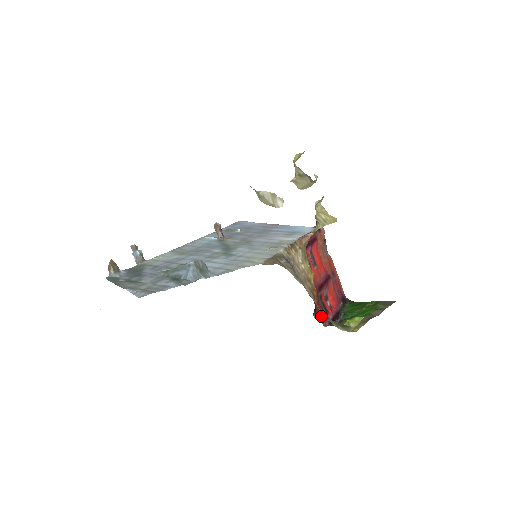
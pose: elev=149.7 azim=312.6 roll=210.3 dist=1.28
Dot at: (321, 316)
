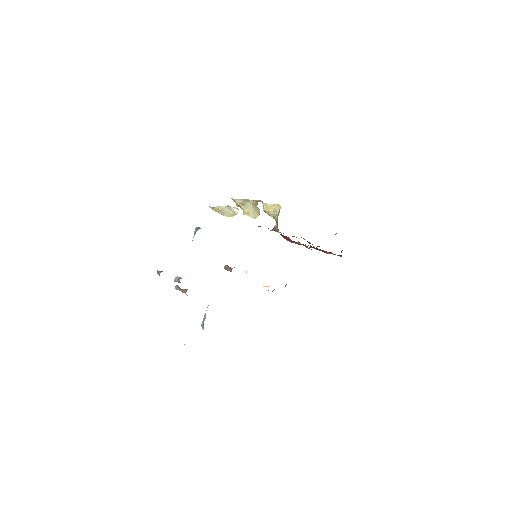
Dot at: occluded
